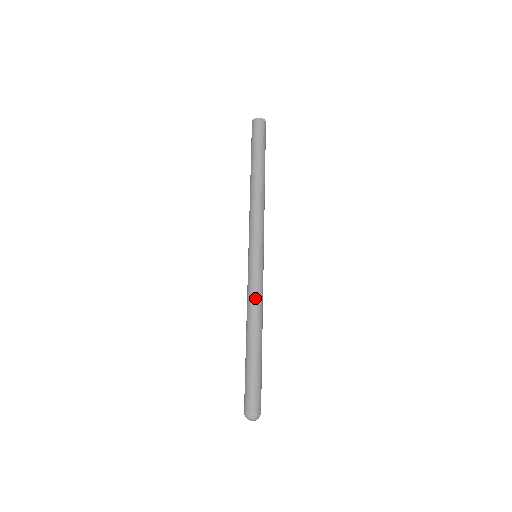
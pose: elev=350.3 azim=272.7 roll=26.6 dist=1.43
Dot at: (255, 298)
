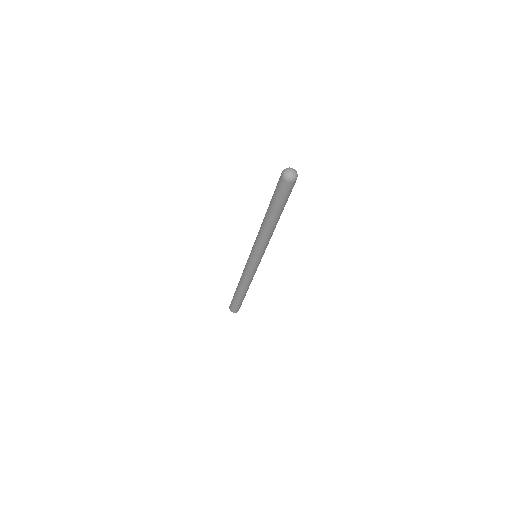
Dot at: occluded
